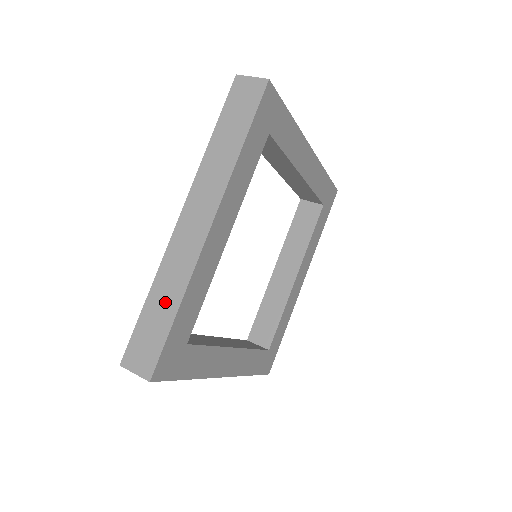
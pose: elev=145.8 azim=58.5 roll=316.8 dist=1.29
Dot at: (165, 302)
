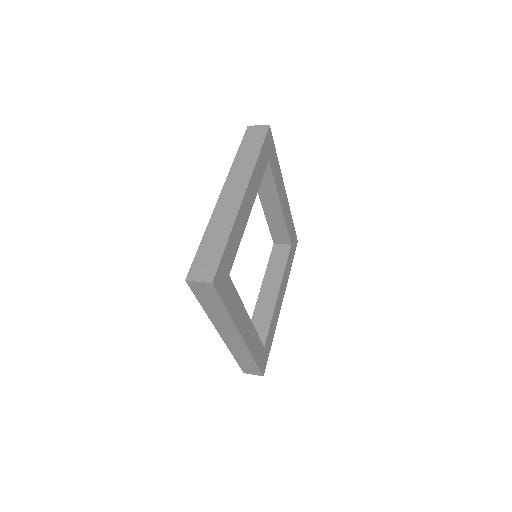
Dot at: (217, 237)
